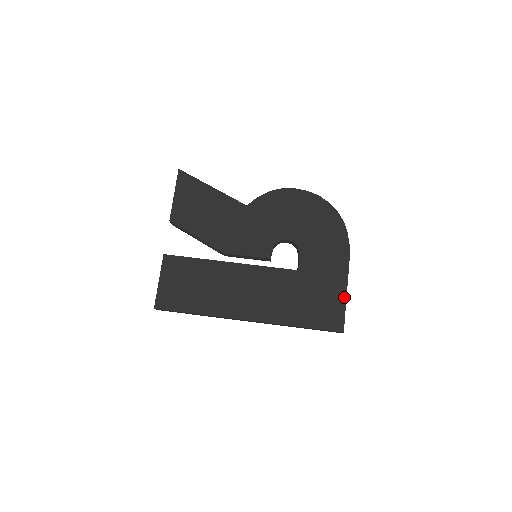
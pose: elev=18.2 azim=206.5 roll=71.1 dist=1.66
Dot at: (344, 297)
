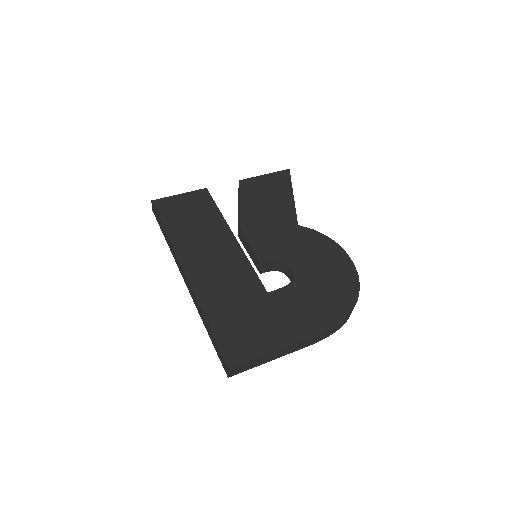
Dot at: (271, 350)
